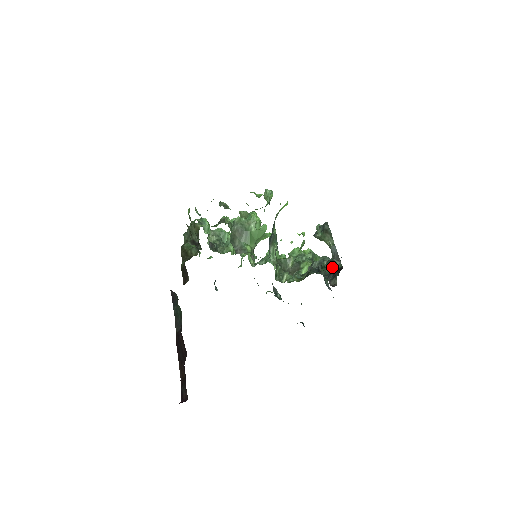
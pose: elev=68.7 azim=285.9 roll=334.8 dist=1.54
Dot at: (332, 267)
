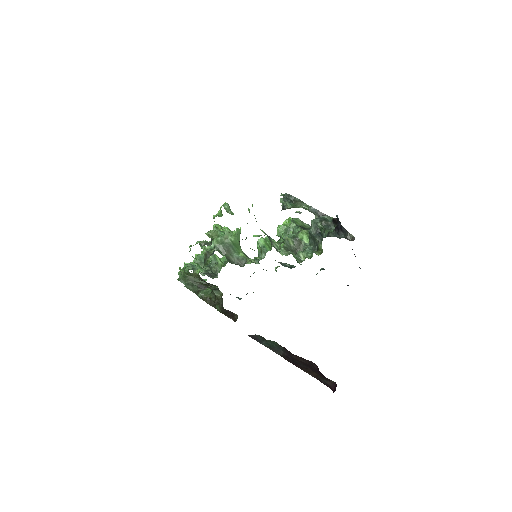
Dot at: (327, 224)
